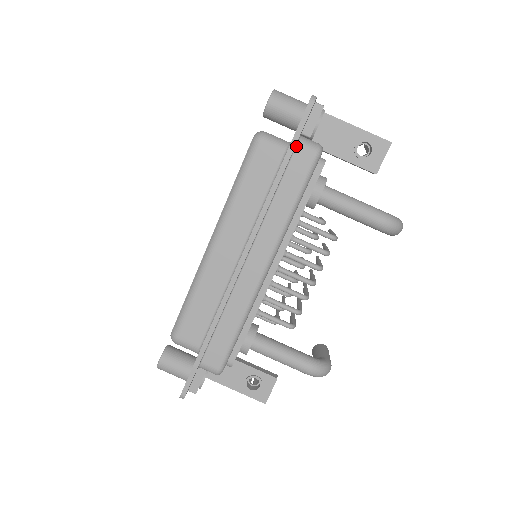
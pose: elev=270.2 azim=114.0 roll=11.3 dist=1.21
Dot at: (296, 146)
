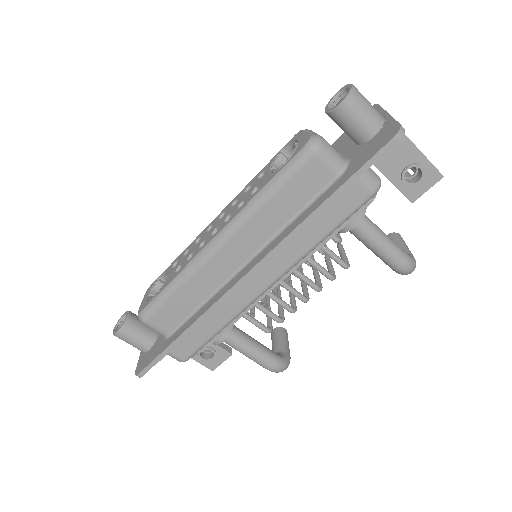
Dot at: (355, 177)
